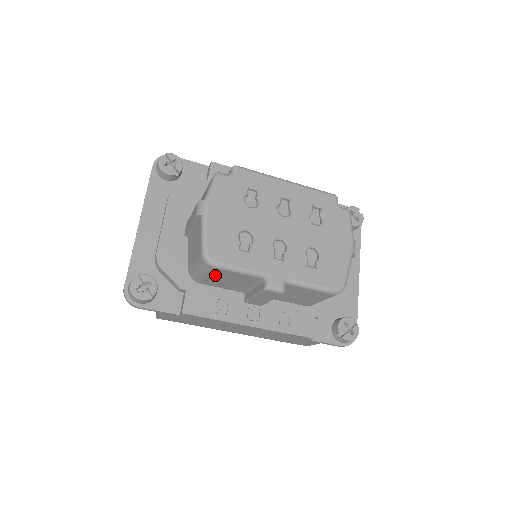
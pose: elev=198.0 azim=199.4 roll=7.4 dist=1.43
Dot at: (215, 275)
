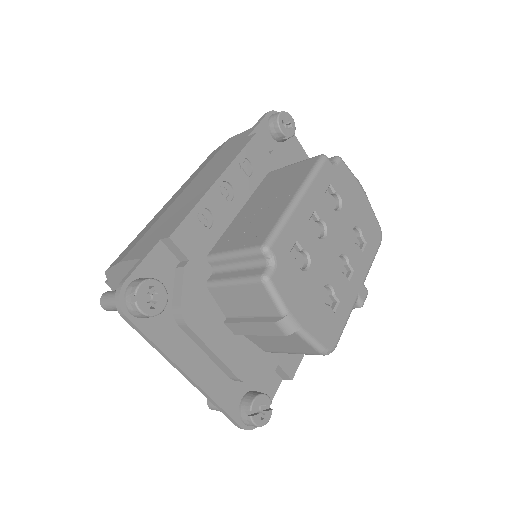
Dot at: occluded
